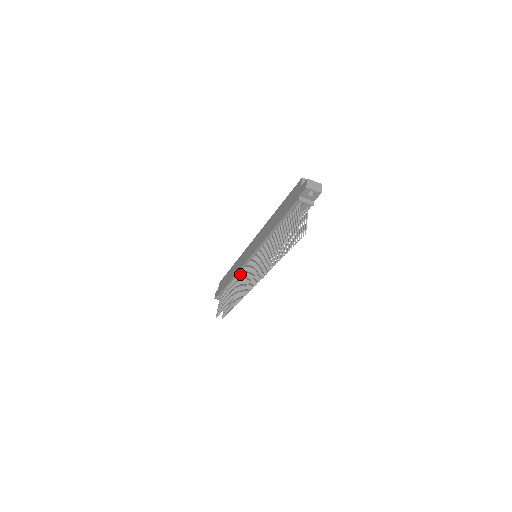
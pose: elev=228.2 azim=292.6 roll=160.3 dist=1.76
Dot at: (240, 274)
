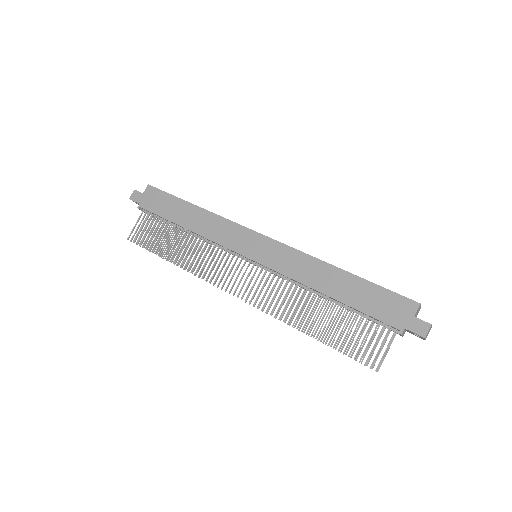
Dot at: (214, 247)
